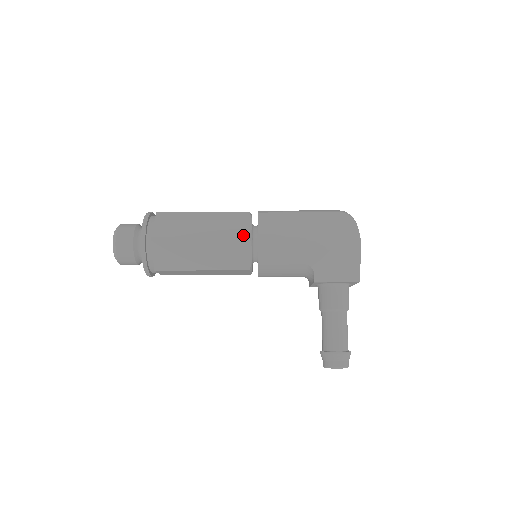
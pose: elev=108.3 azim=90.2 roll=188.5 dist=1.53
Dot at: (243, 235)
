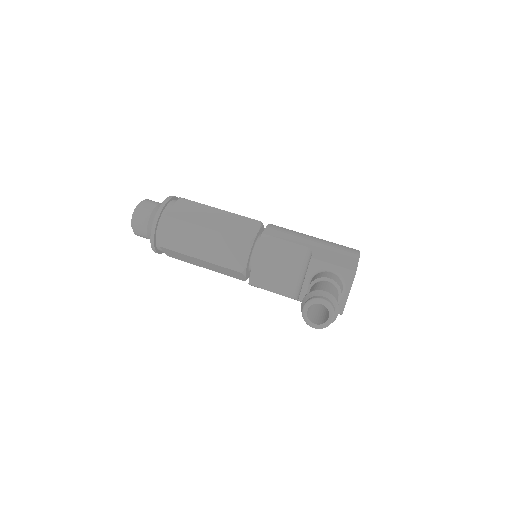
Dot at: (256, 221)
